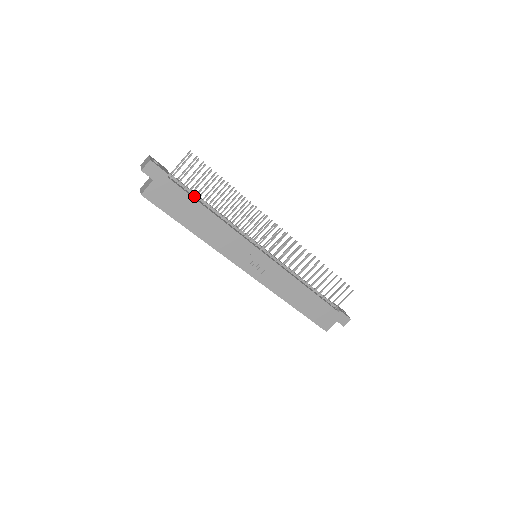
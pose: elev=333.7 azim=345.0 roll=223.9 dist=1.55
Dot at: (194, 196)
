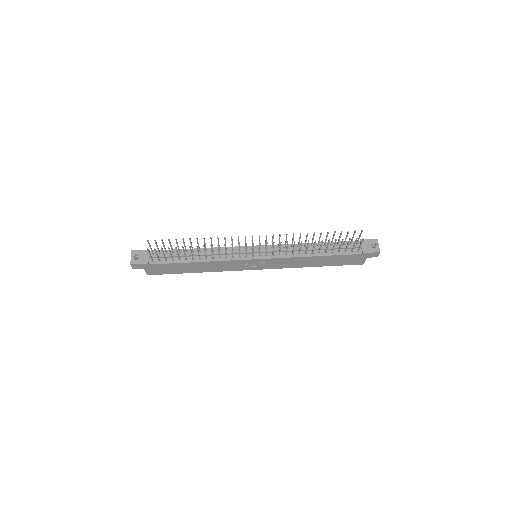
Dot at: (177, 257)
